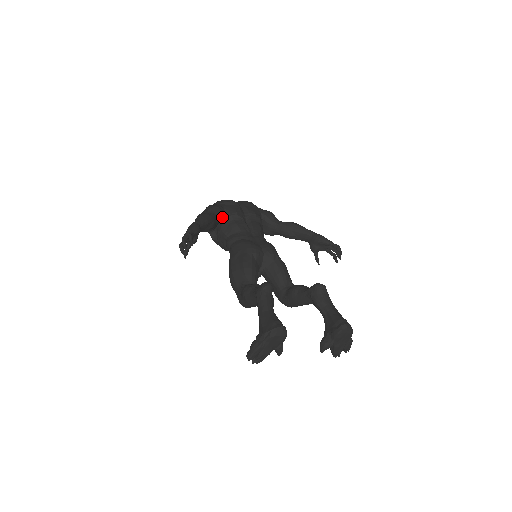
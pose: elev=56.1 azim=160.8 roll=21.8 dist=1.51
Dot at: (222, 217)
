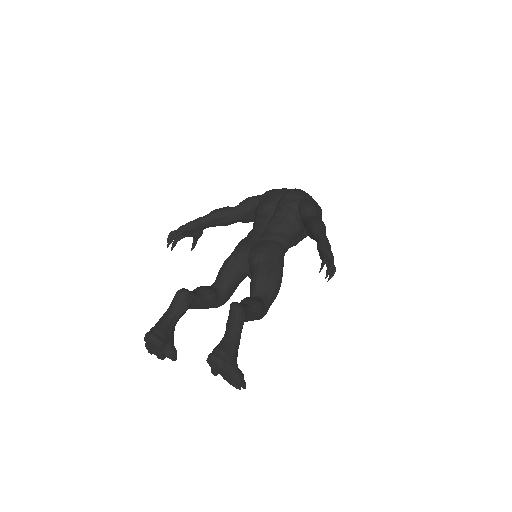
Dot at: occluded
